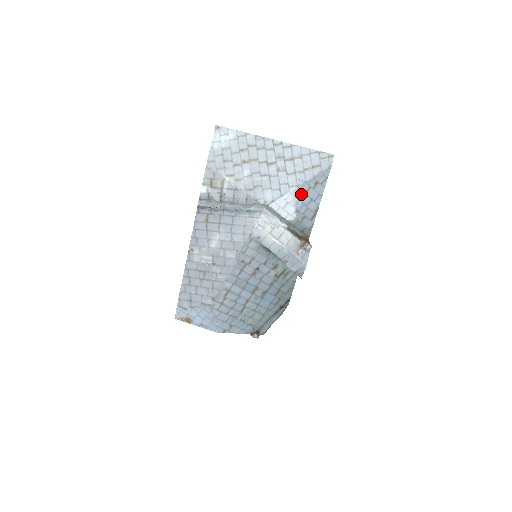
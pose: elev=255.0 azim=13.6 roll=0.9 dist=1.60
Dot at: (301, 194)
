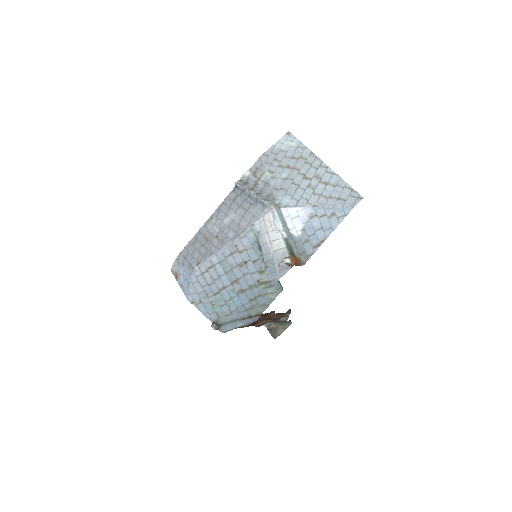
Dot at: (314, 216)
